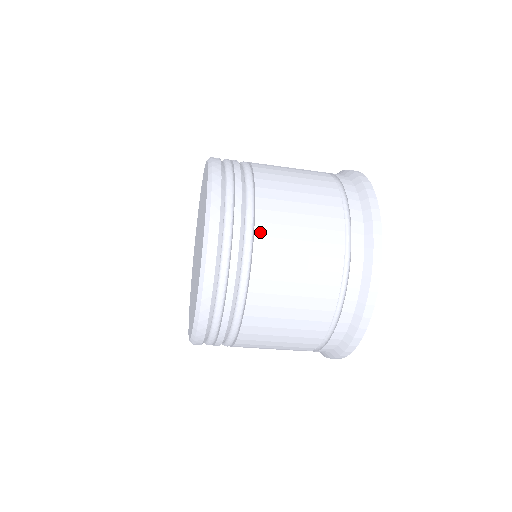
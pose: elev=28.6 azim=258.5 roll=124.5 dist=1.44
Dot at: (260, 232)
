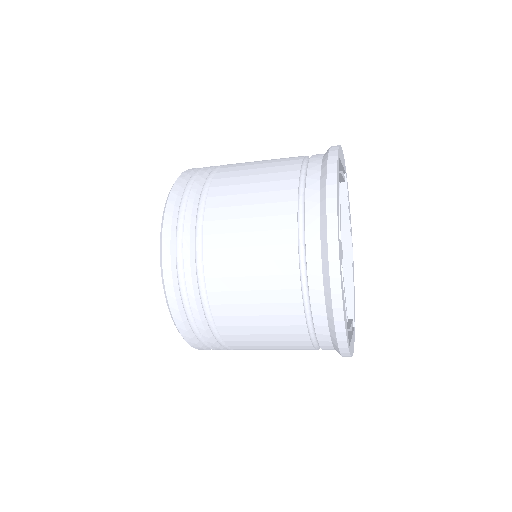
Dot at: (228, 339)
